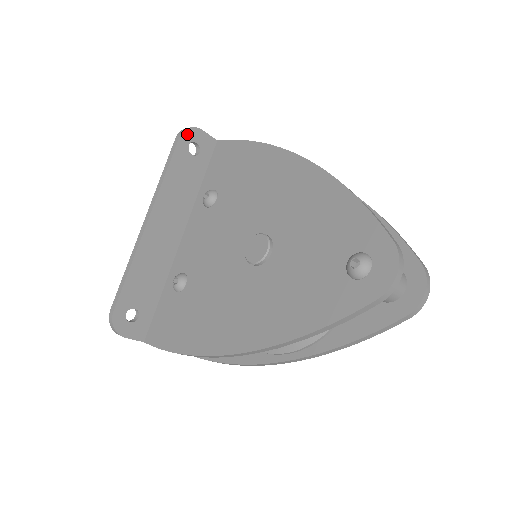
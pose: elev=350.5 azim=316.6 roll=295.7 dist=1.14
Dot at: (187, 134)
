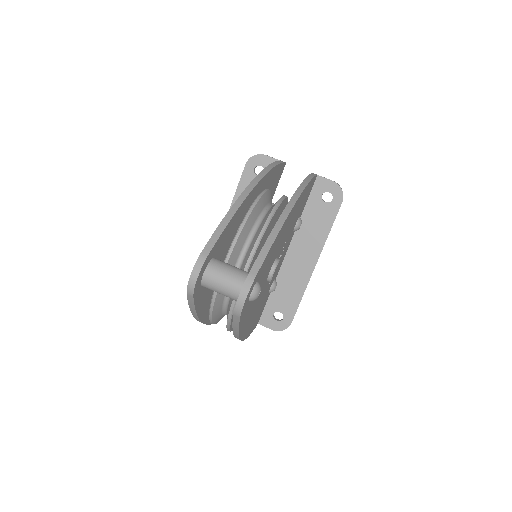
Dot at: (252, 160)
